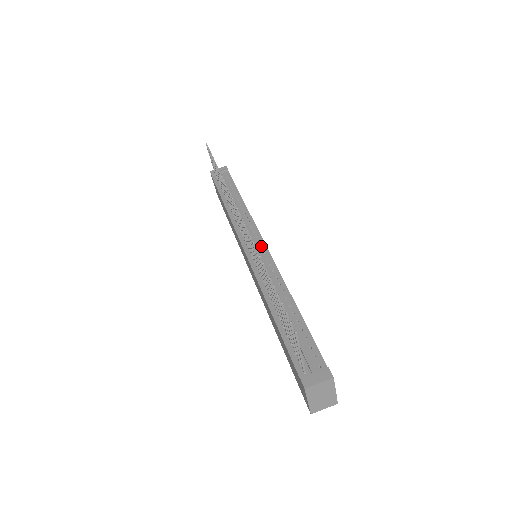
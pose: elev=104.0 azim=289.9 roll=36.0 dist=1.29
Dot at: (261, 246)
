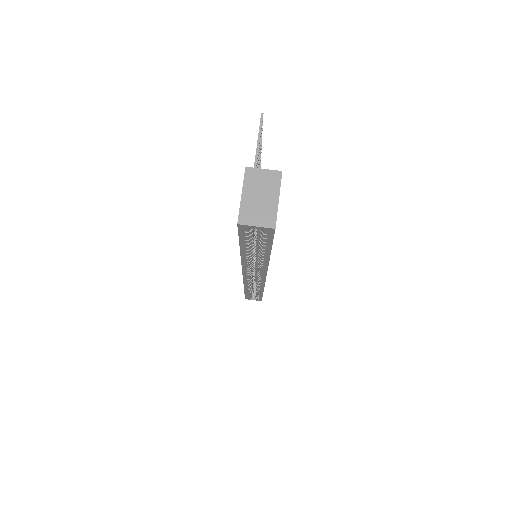
Dot at: occluded
